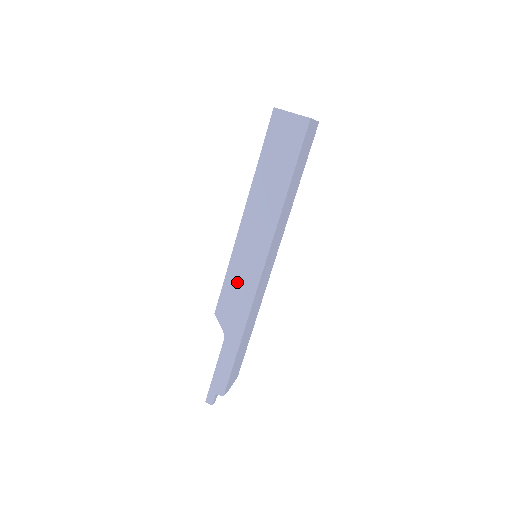
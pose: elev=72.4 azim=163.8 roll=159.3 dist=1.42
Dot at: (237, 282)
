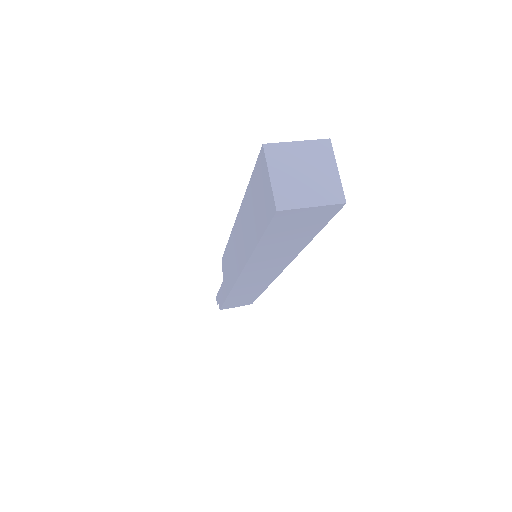
Dot at: (229, 261)
